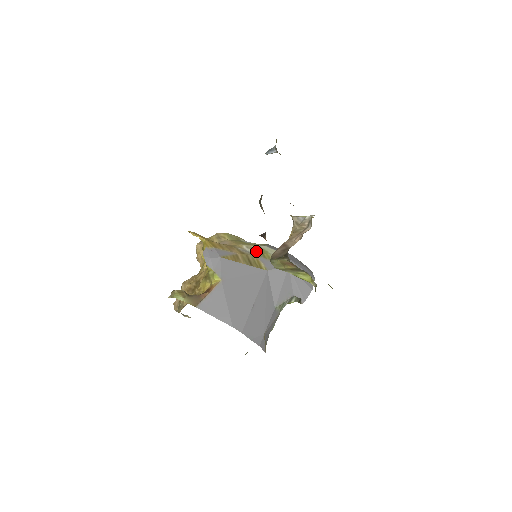
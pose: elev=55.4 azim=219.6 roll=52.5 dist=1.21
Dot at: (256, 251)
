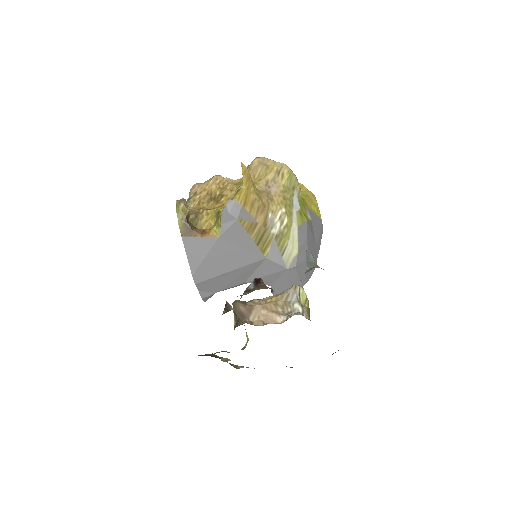
Dot at: (281, 229)
